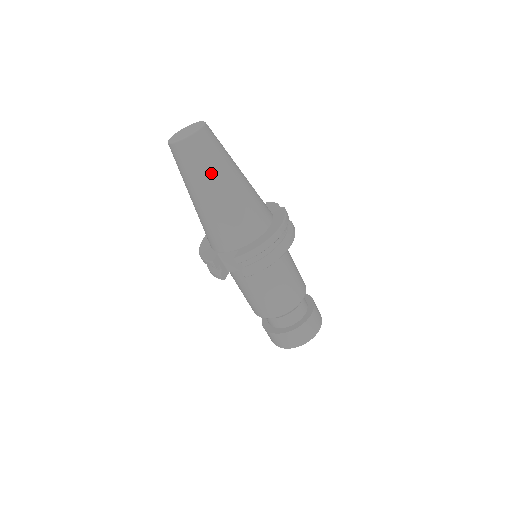
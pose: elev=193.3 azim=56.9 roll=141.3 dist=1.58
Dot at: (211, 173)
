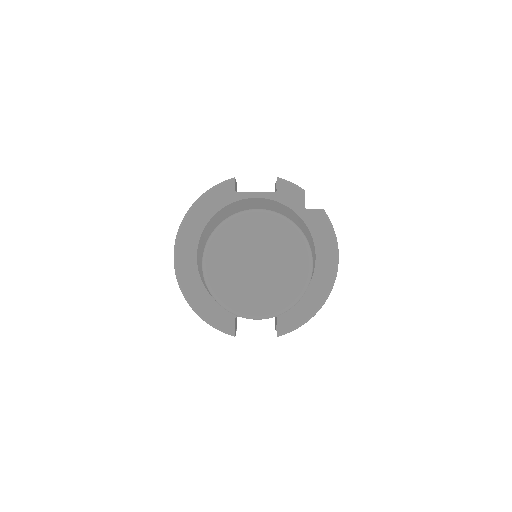
Dot at: occluded
